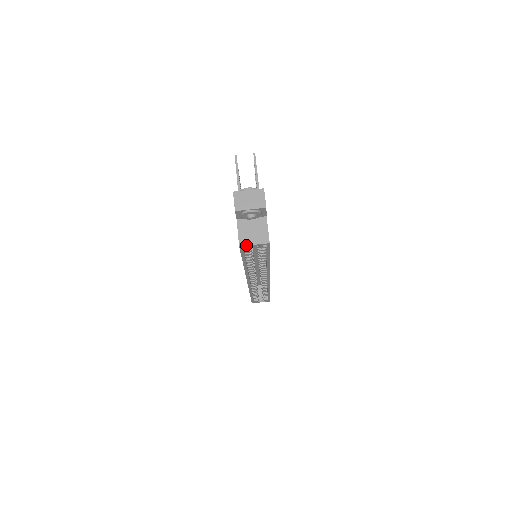
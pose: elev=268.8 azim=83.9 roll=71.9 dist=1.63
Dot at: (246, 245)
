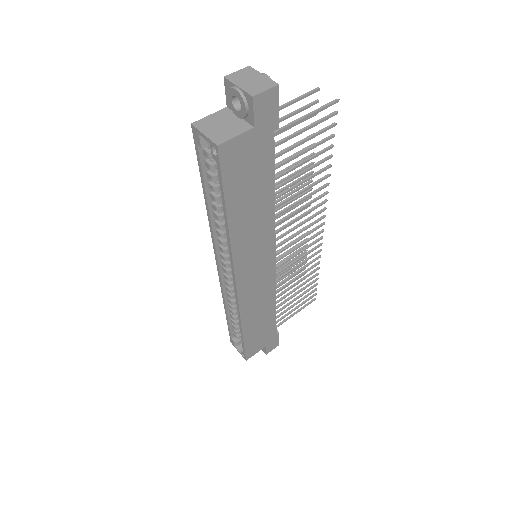
Dot at: (197, 128)
